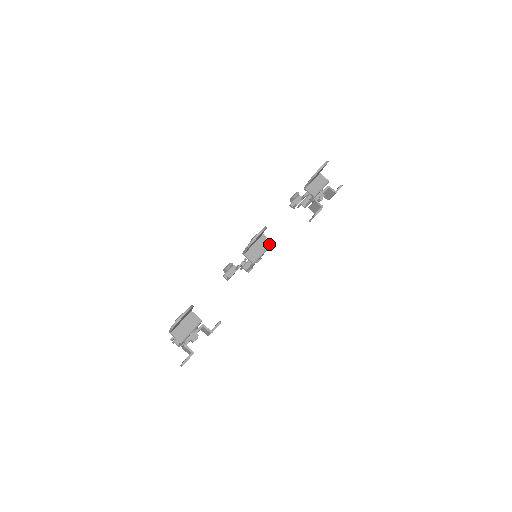
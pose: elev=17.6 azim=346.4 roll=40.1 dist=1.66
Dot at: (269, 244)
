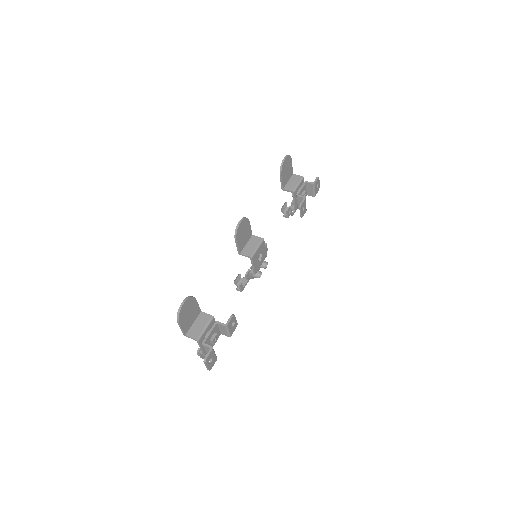
Dot at: (261, 238)
